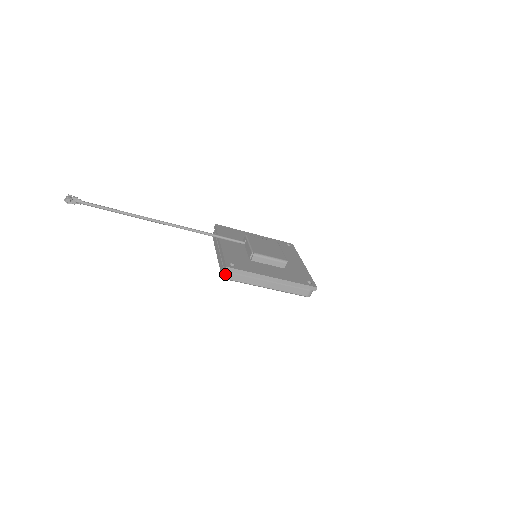
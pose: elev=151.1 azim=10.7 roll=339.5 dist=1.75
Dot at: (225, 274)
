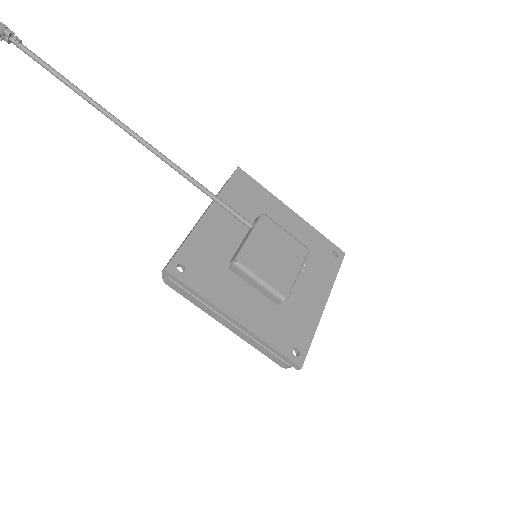
Dot at: (164, 275)
